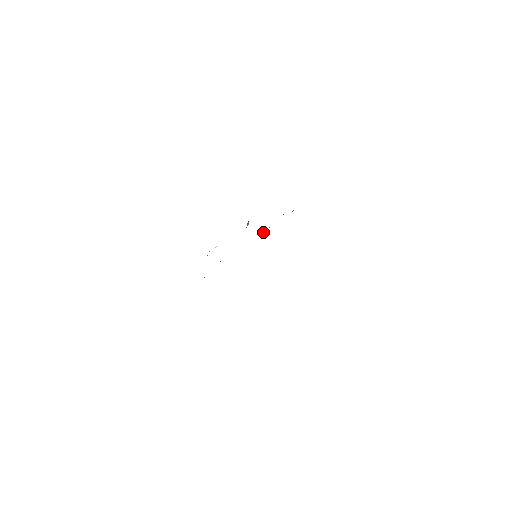
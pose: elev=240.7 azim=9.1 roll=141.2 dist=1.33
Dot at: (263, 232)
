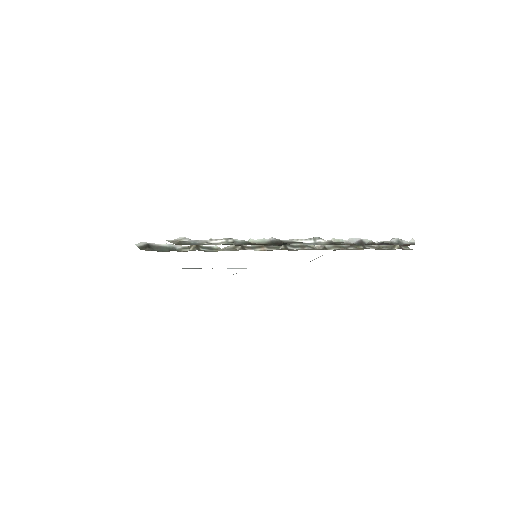
Dot at: occluded
